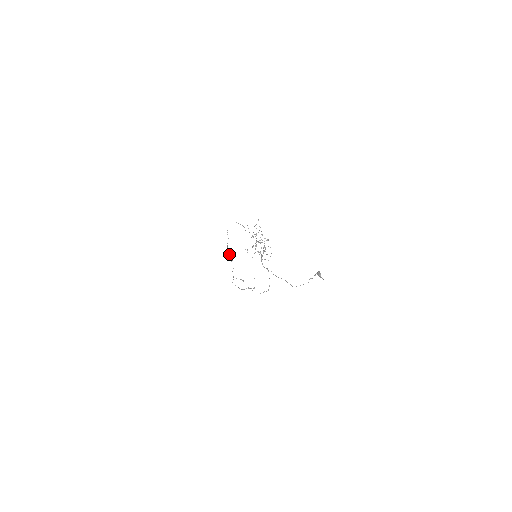
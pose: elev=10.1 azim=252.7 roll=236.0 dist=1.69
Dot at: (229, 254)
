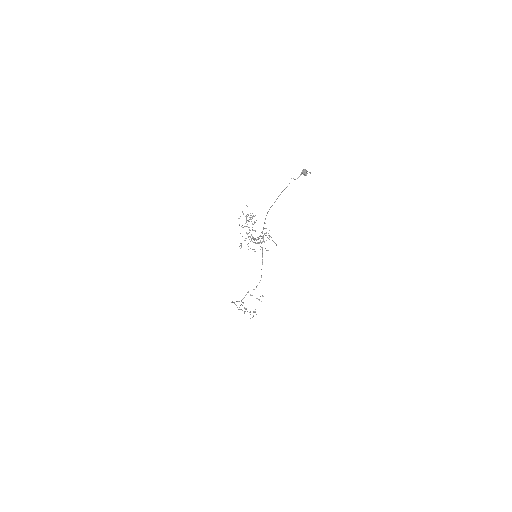
Dot at: (246, 309)
